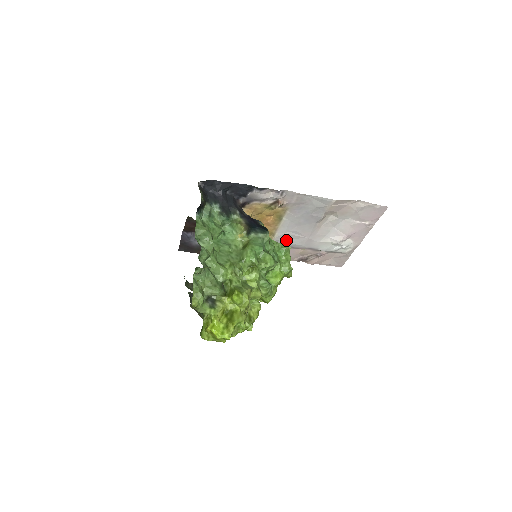
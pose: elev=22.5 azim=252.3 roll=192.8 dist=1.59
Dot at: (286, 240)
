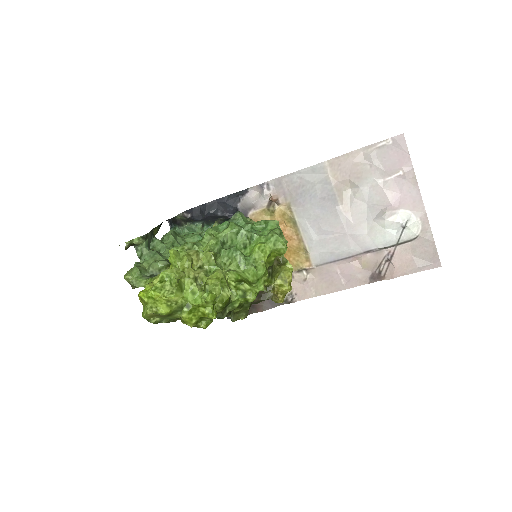
Dot at: (325, 251)
